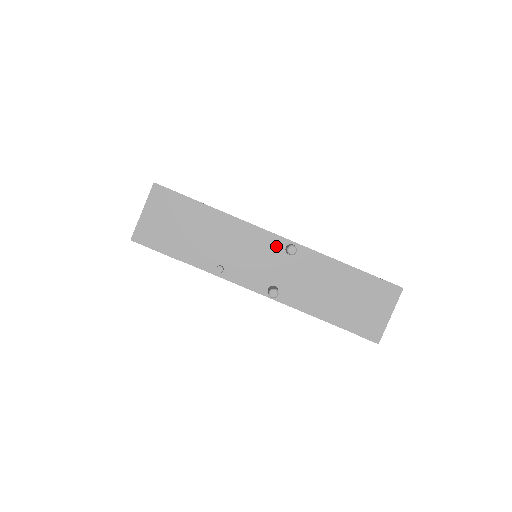
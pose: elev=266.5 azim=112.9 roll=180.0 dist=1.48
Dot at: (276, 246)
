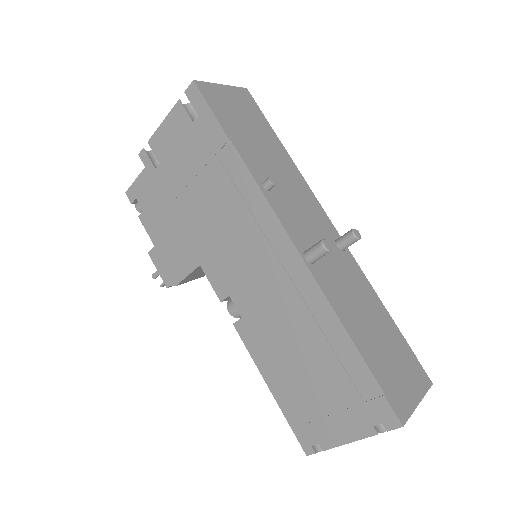
Dot at: (328, 229)
